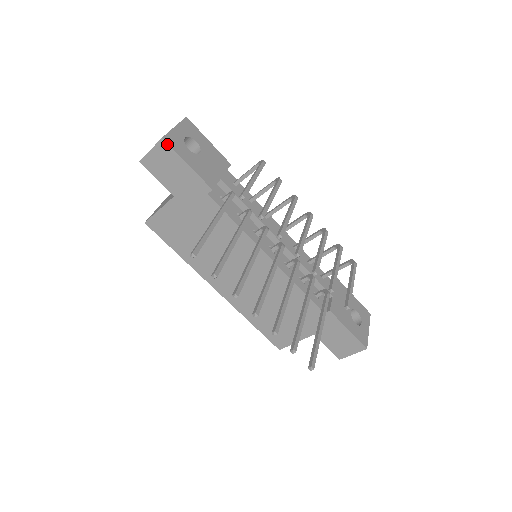
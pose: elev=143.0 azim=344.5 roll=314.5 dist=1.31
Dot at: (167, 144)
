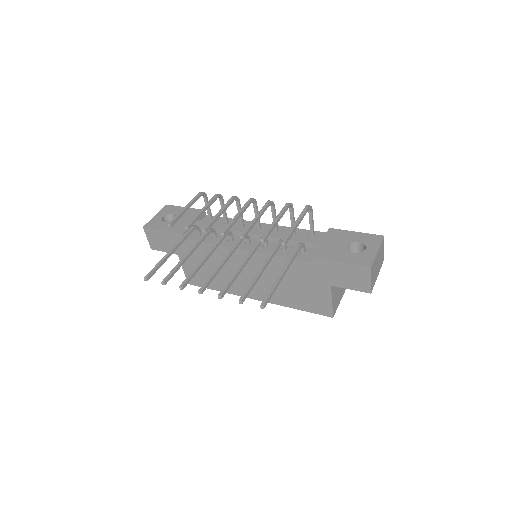
Dot at: (147, 228)
